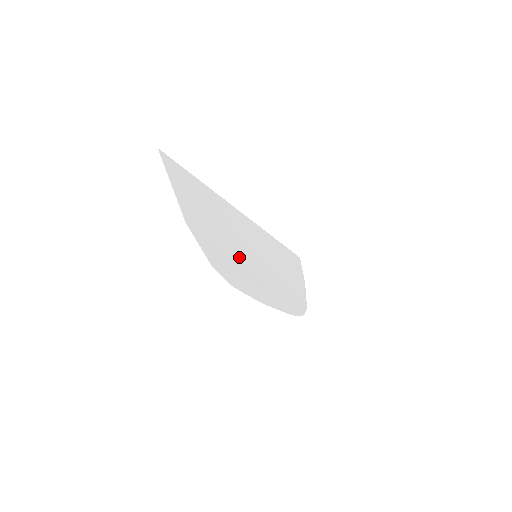
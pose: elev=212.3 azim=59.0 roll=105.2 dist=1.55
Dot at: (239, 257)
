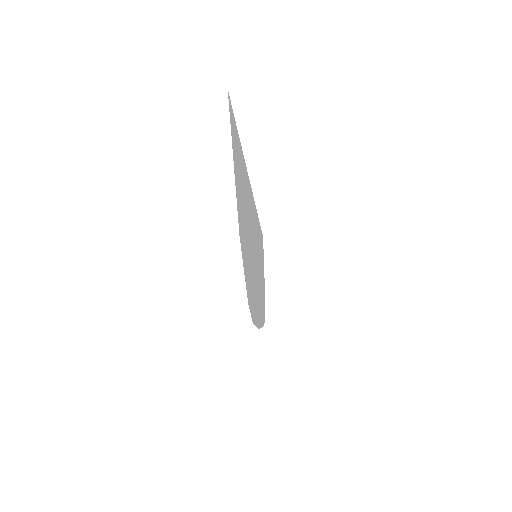
Dot at: (253, 267)
